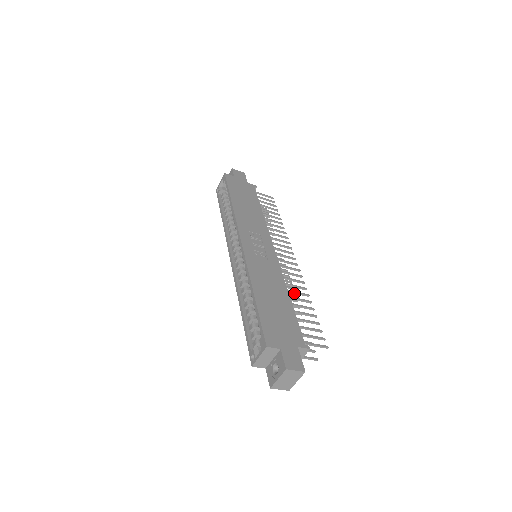
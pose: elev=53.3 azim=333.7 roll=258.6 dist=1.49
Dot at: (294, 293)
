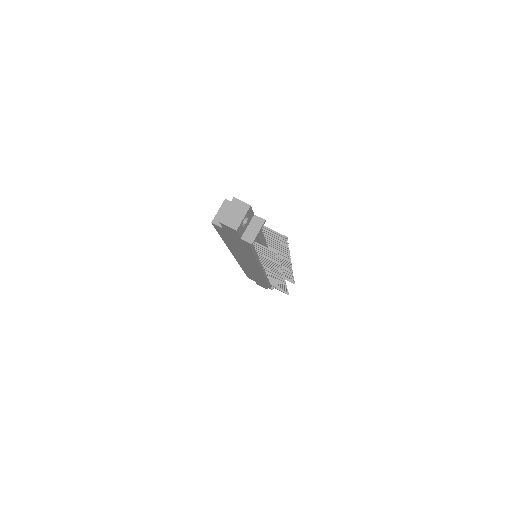
Dot at: (275, 248)
